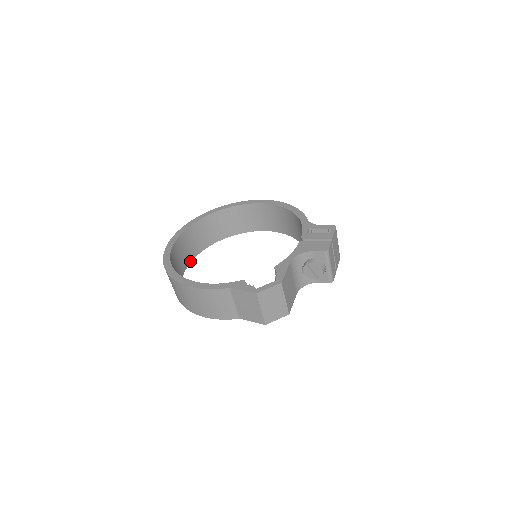
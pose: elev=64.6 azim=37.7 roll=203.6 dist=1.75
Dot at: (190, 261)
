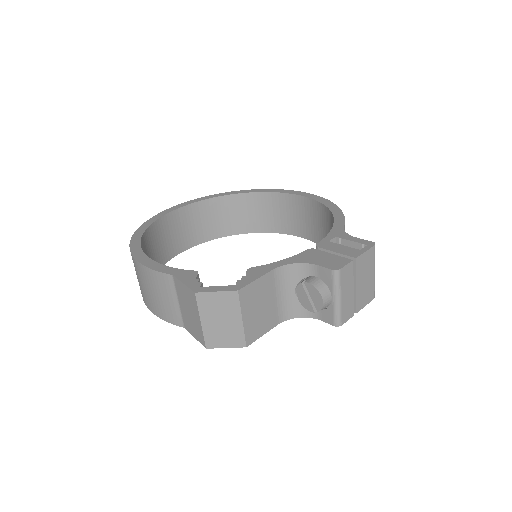
Dot at: (194, 244)
